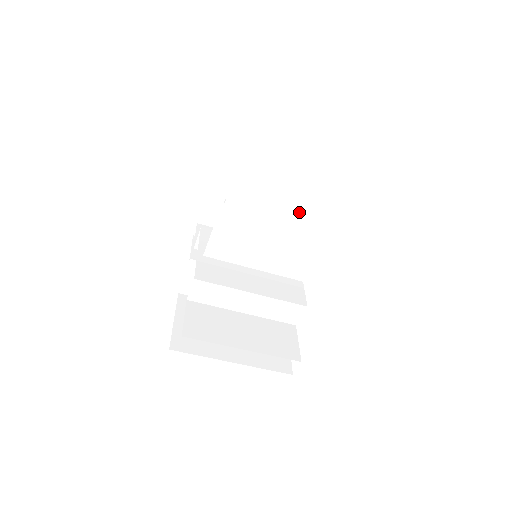
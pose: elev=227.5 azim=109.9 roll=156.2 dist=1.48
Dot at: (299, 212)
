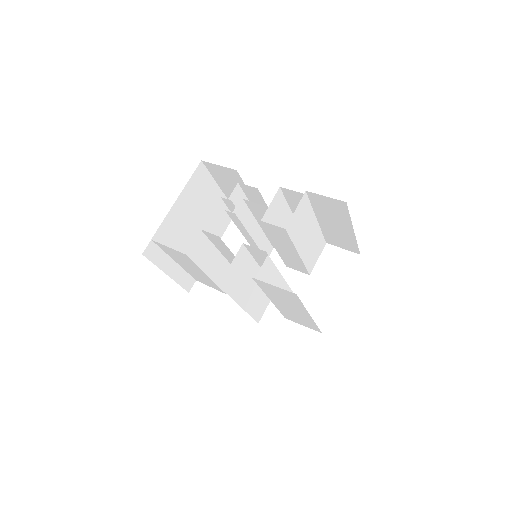
Dot at: occluded
